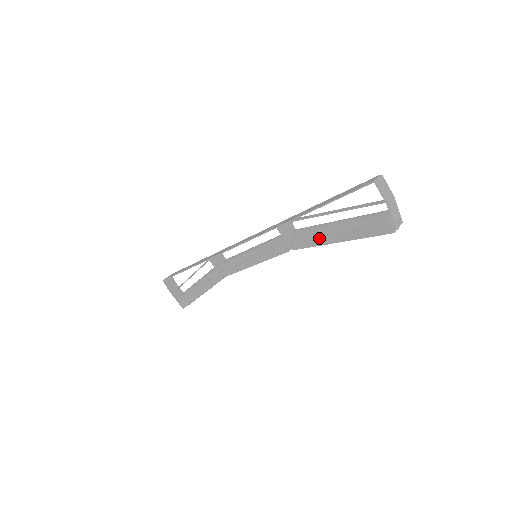
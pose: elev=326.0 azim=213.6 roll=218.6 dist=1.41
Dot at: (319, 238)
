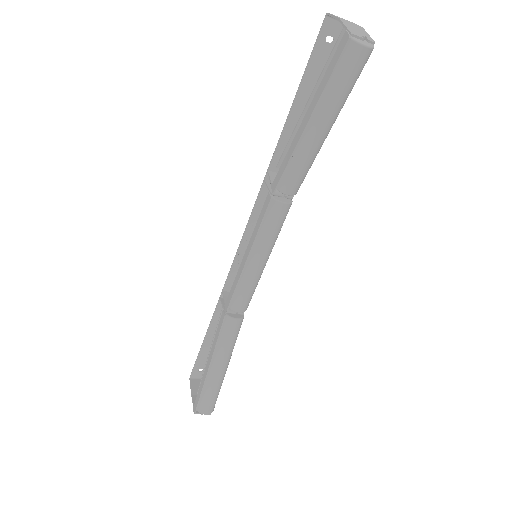
Dot at: (291, 144)
